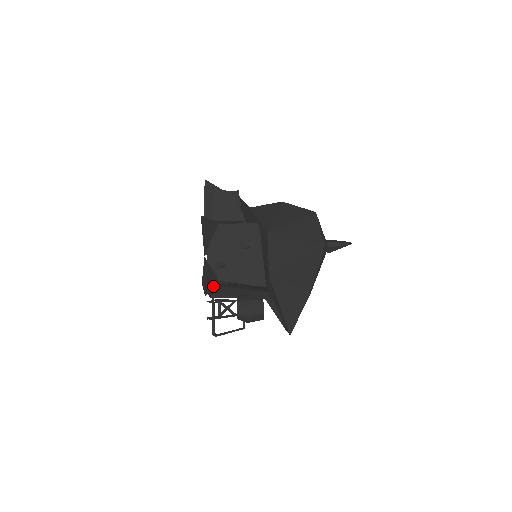
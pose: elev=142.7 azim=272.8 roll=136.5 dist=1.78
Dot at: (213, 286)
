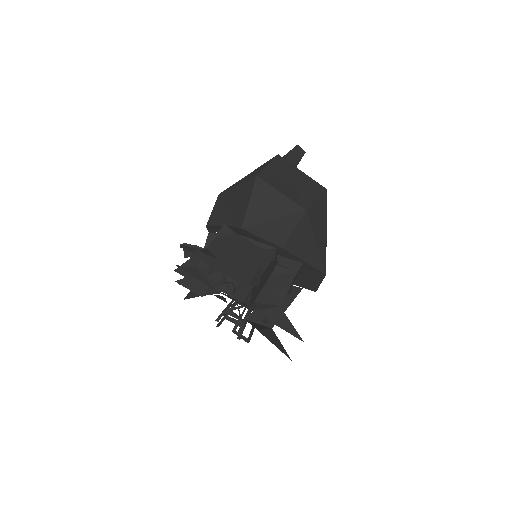
Dot at: occluded
